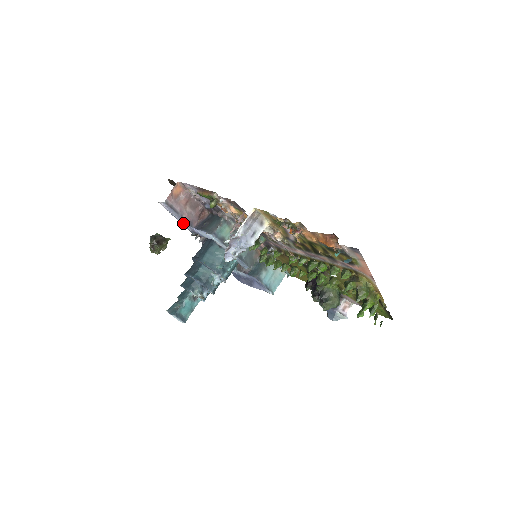
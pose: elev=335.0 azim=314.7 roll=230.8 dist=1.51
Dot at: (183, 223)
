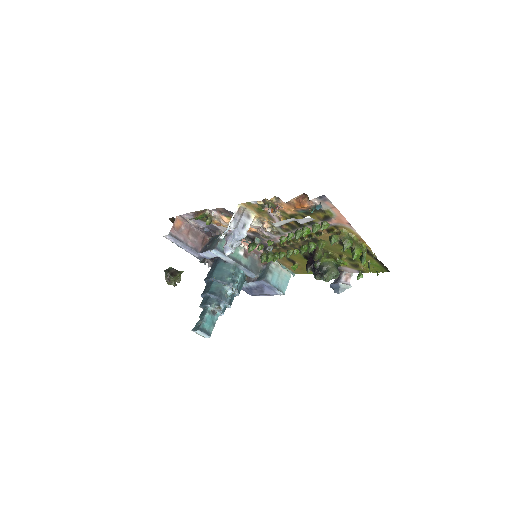
Dot at: (189, 251)
